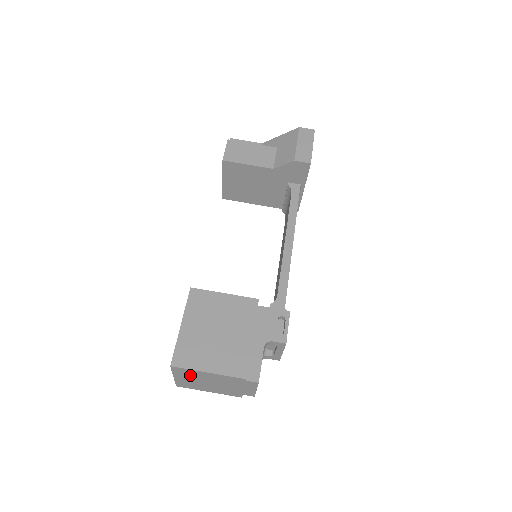
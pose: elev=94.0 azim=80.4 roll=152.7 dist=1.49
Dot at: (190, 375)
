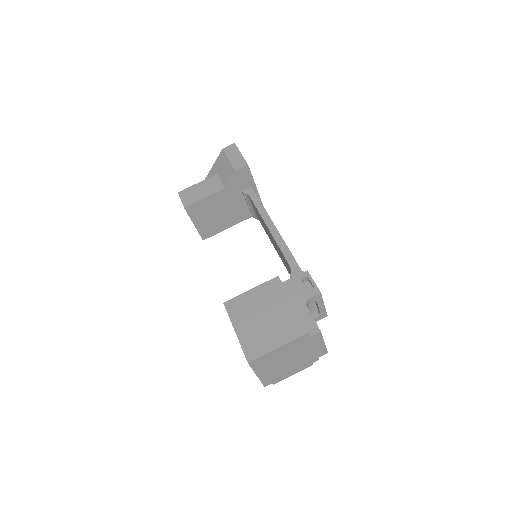
Dot at: (267, 363)
